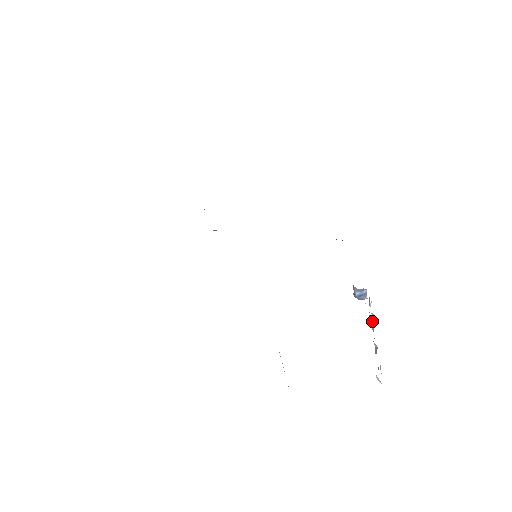
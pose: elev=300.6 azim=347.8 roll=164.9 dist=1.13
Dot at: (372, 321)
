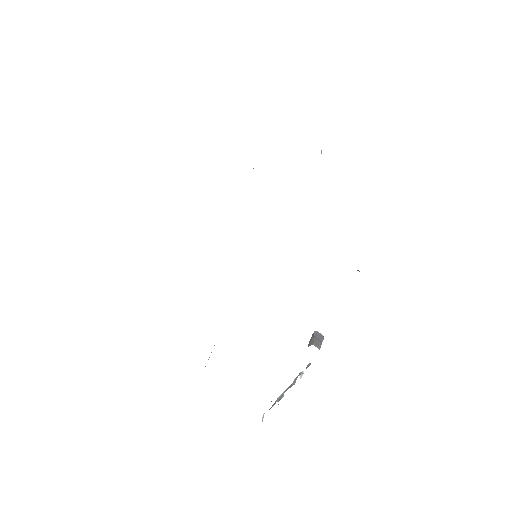
Dot at: occluded
